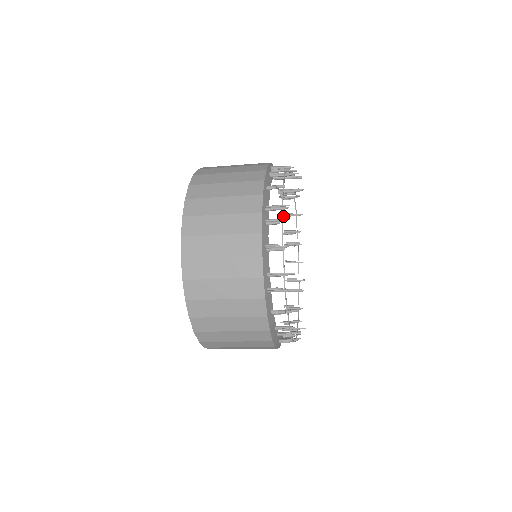
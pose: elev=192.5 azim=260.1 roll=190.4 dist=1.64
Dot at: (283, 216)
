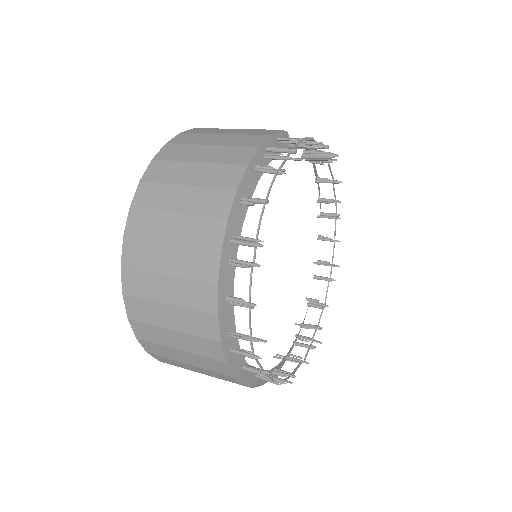
Dot at: (254, 257)
